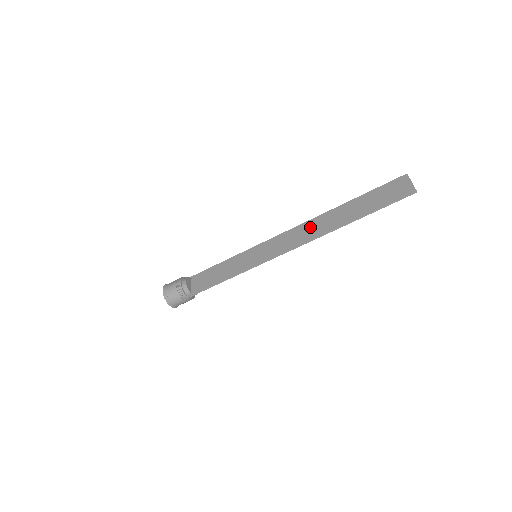
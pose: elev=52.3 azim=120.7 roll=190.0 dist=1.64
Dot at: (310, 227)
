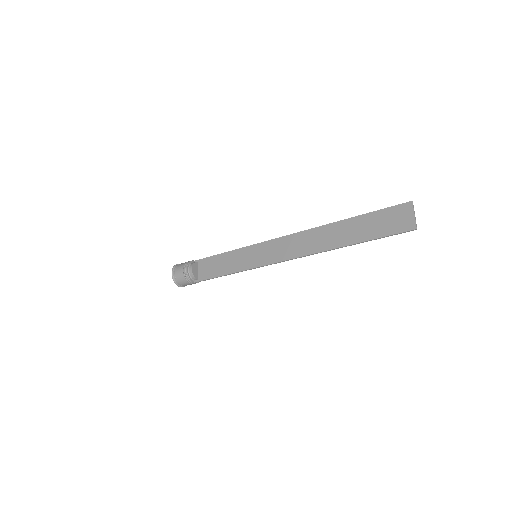
Dot at: (308, 239)
